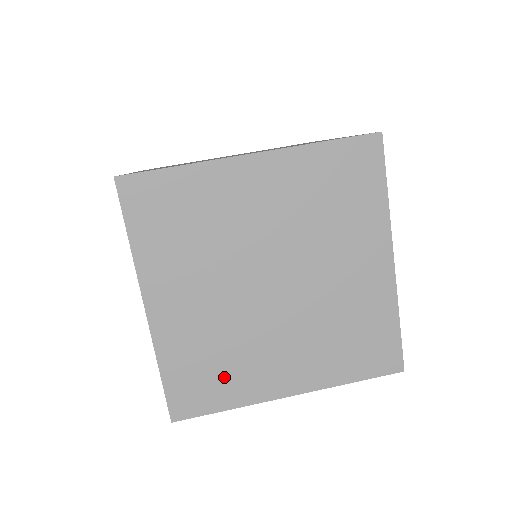
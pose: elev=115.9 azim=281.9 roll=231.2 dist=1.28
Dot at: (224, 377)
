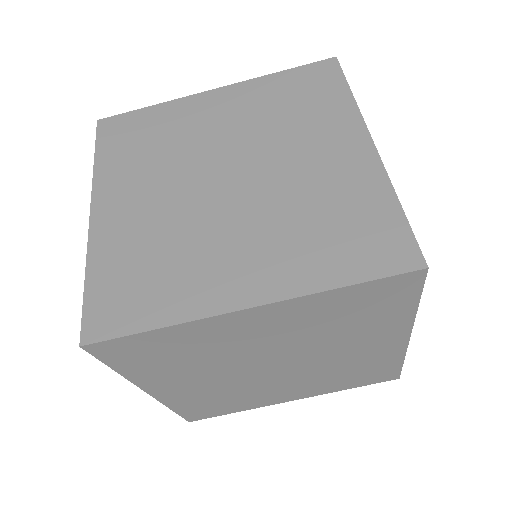
Dot at: (232, 404)
